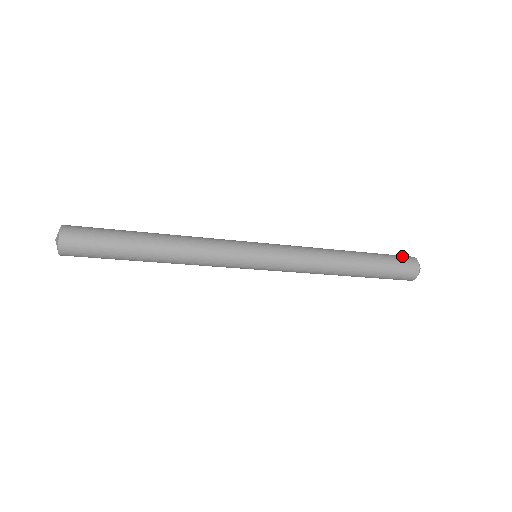
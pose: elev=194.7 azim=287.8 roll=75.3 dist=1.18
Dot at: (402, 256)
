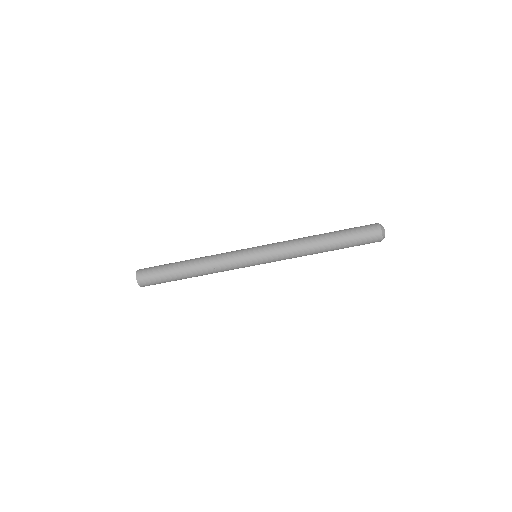
Dot at: (366, 225)
